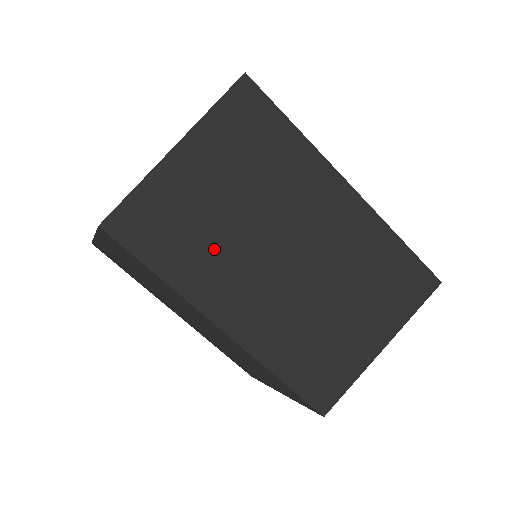
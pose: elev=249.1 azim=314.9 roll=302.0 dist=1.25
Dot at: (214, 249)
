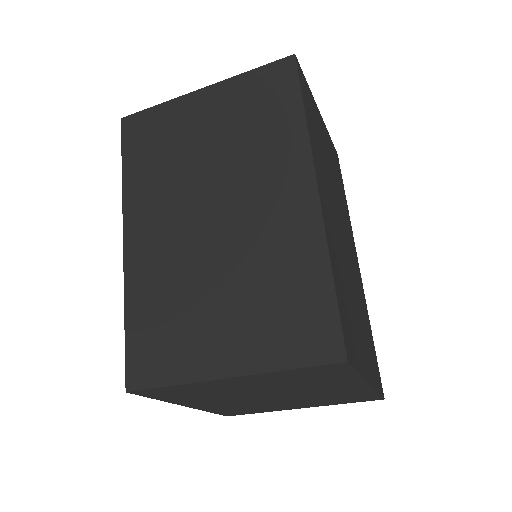
Dot at: (322, 161)
